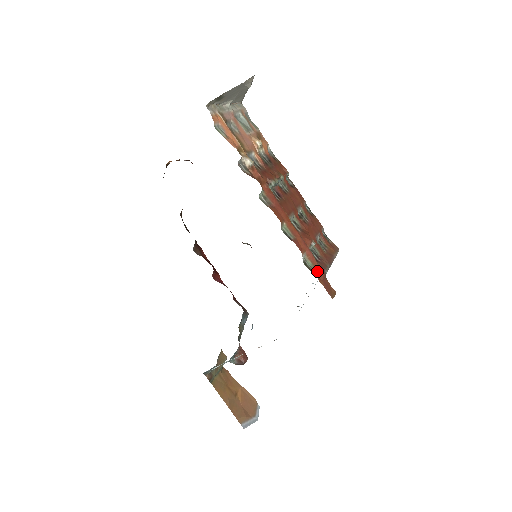
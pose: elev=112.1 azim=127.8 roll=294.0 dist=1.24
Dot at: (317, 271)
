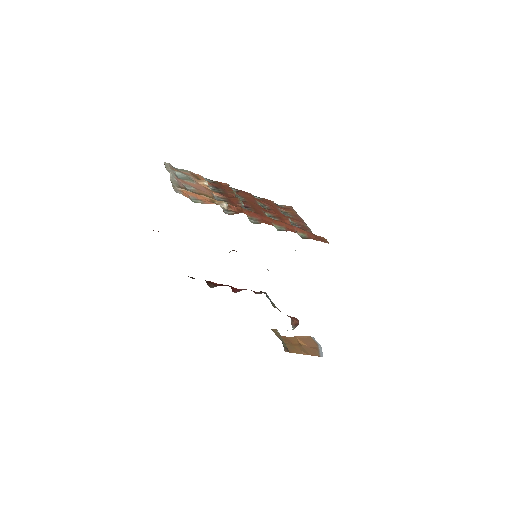
Dot at: (309, 235)
